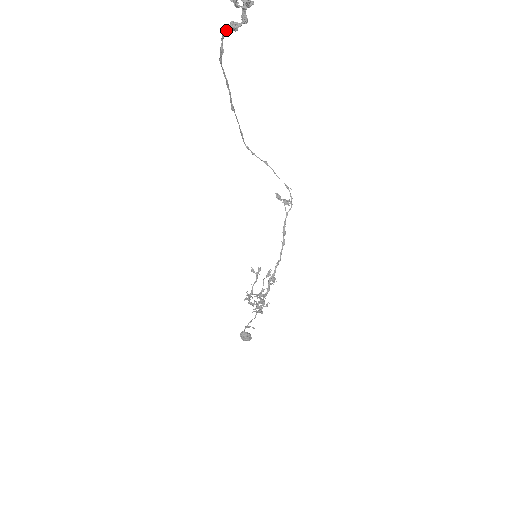
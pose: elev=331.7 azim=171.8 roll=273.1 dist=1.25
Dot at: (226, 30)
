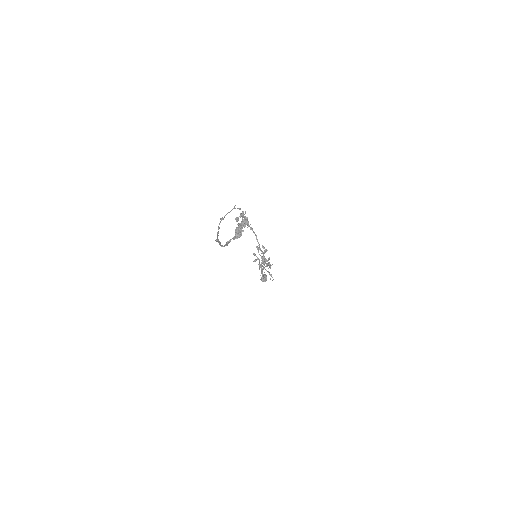
Dot at: occluded
